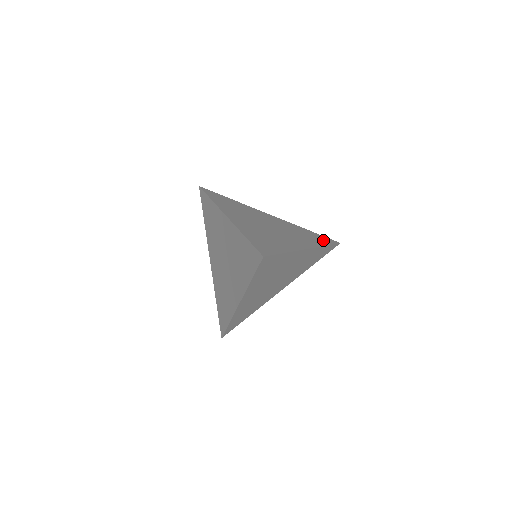
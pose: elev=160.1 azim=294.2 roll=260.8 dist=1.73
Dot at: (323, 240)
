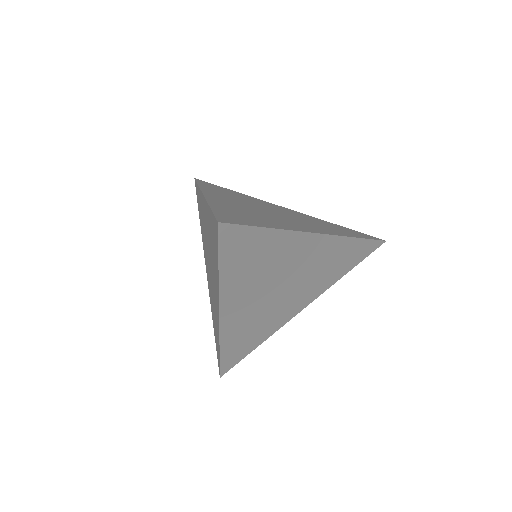
Dot at: (356, 234)
